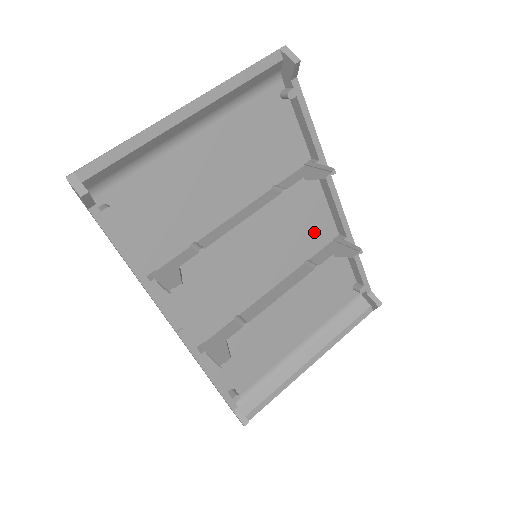
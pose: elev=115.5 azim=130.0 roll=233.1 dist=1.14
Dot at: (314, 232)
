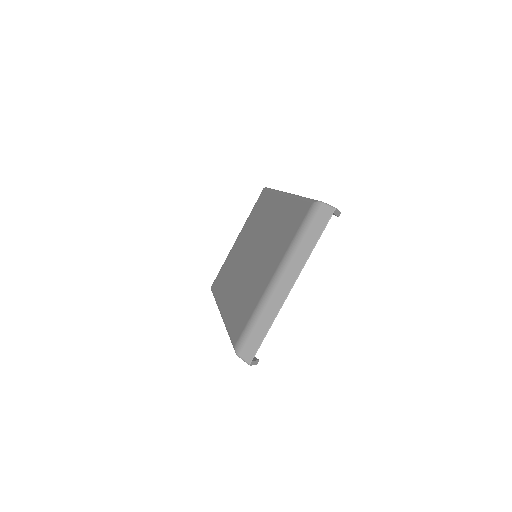
Dot at: occluded
